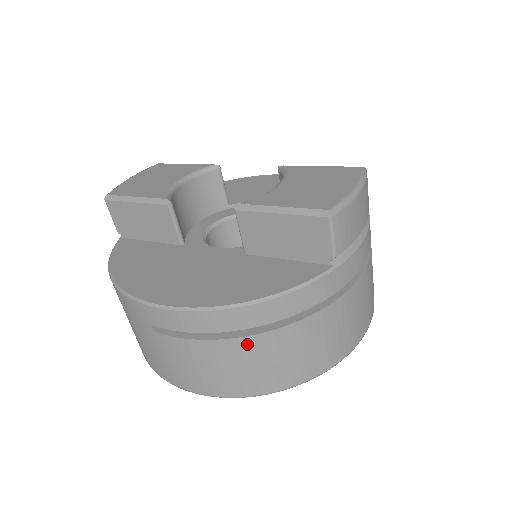
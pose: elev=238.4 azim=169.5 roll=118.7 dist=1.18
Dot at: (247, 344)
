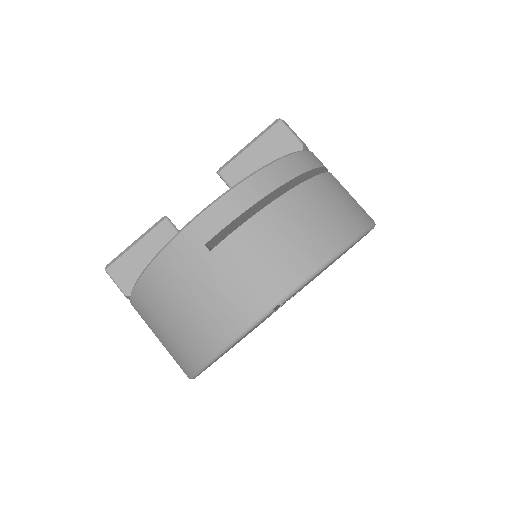
Dot at: (291, 200)
